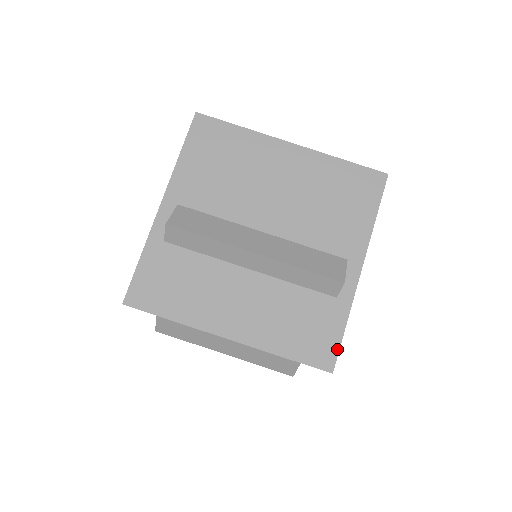
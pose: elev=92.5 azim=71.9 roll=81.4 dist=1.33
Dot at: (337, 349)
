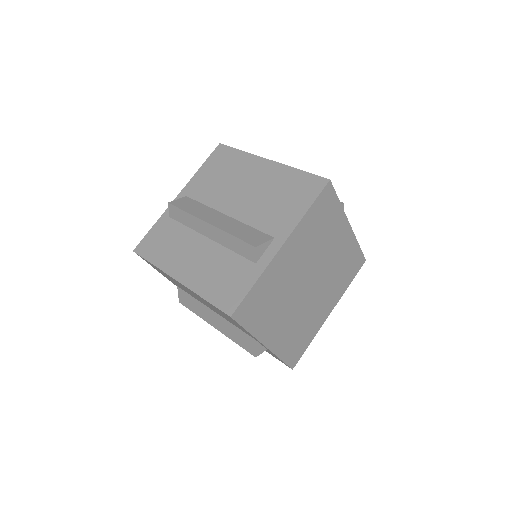
Dot at: (334, 190)
